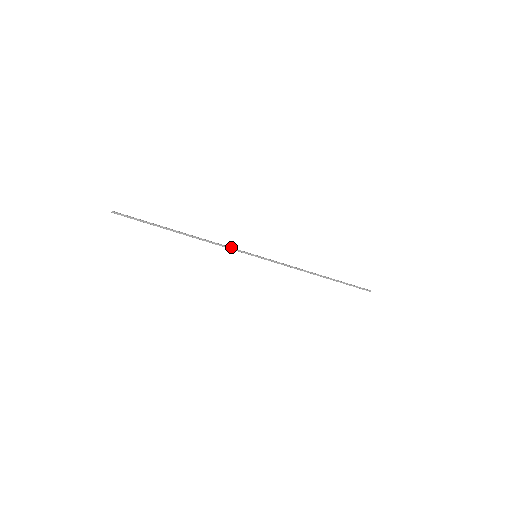
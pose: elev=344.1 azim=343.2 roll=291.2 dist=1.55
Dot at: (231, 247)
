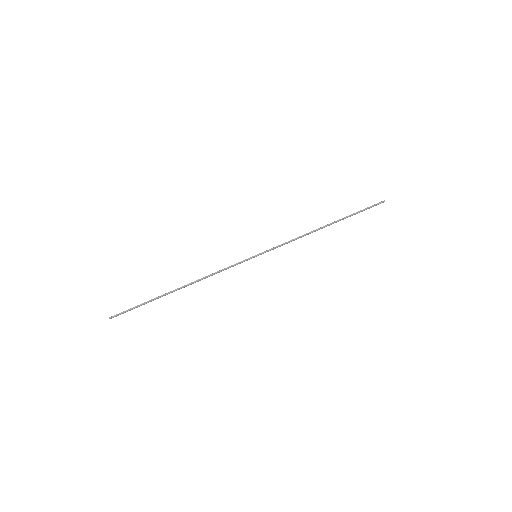
Dot at: (229, 266)
